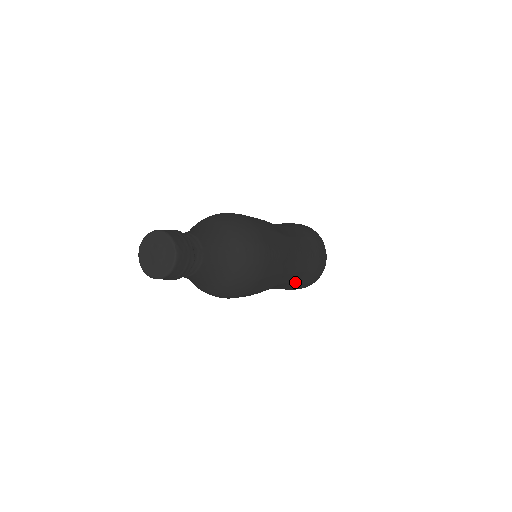
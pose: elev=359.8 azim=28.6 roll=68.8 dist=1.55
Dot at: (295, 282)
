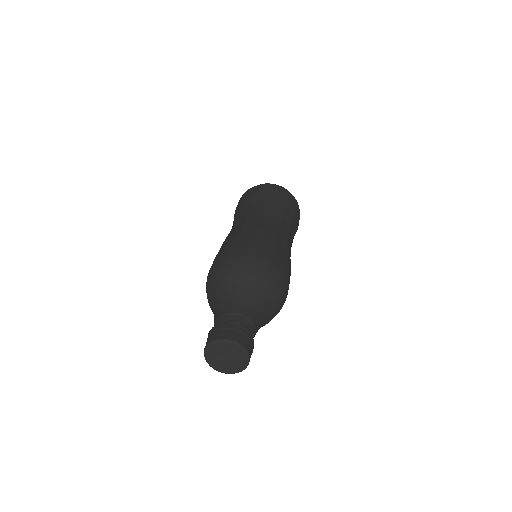
Dot at: occluded
